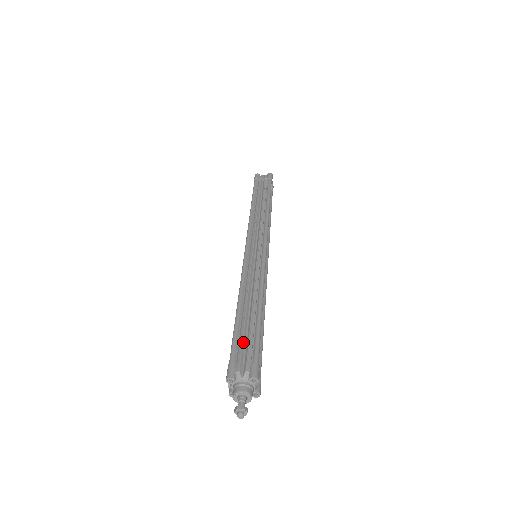
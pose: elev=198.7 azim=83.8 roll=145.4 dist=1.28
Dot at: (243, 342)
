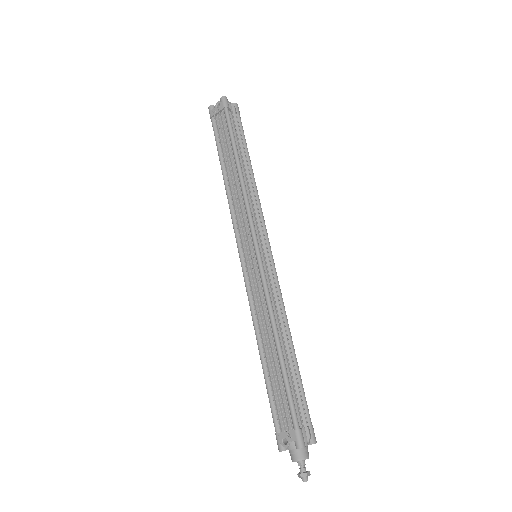
Dot at: (297, 399)
